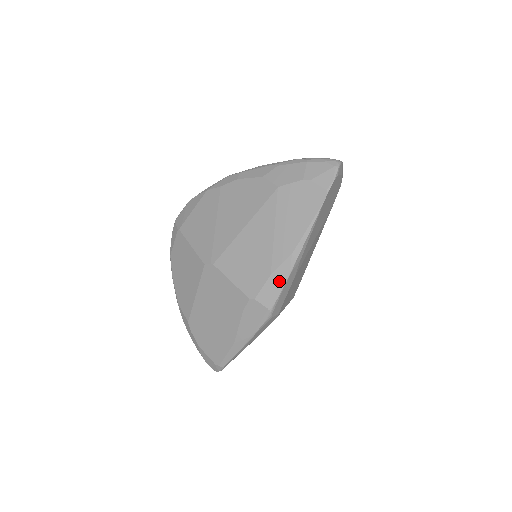
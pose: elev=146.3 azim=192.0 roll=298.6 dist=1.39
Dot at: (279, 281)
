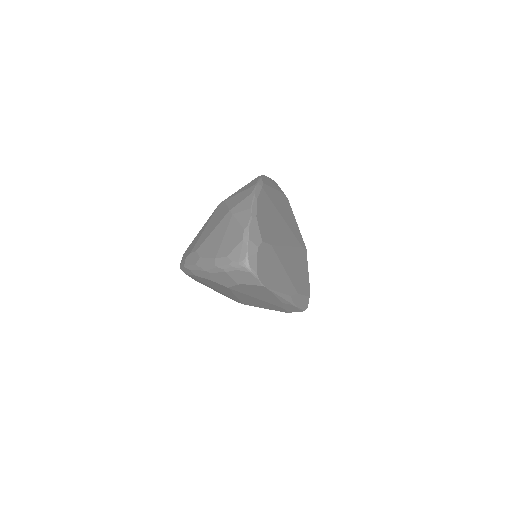
Dot at: (292, 308)
